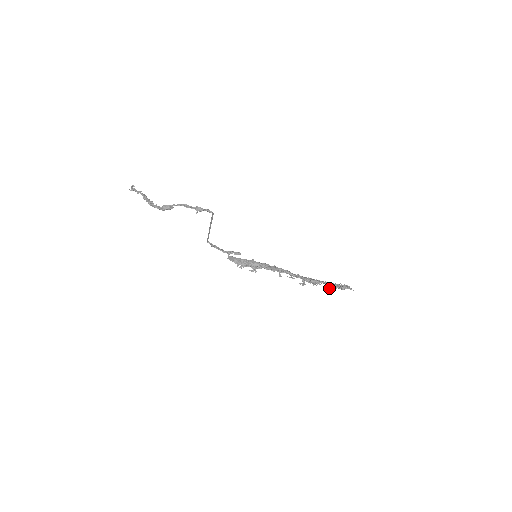
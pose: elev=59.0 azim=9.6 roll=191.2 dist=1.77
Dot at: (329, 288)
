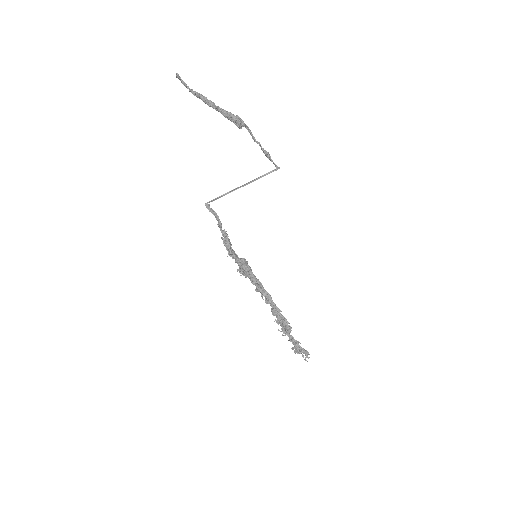
Dot at: (296, 343)
